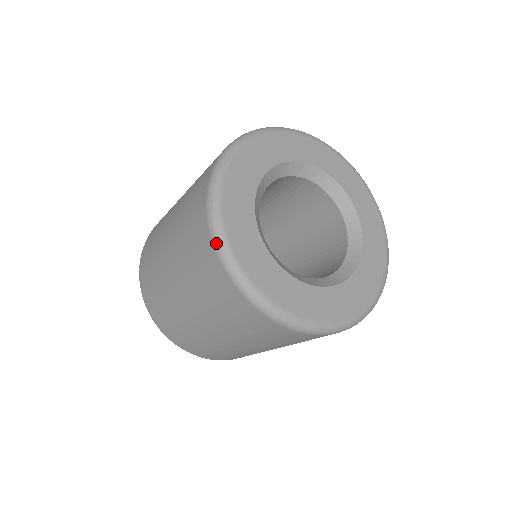
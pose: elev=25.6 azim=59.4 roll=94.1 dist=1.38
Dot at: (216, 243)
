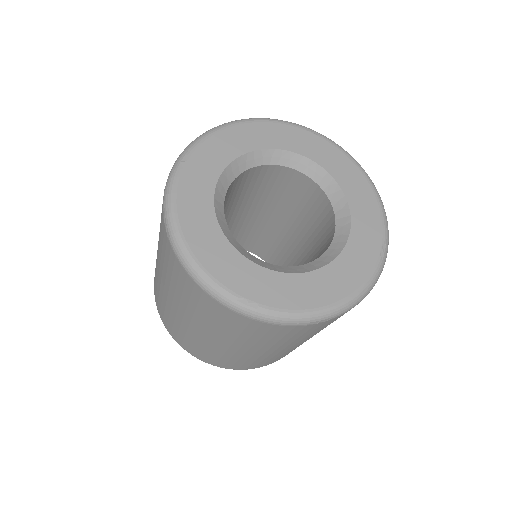
Dot at: (172, 243)
